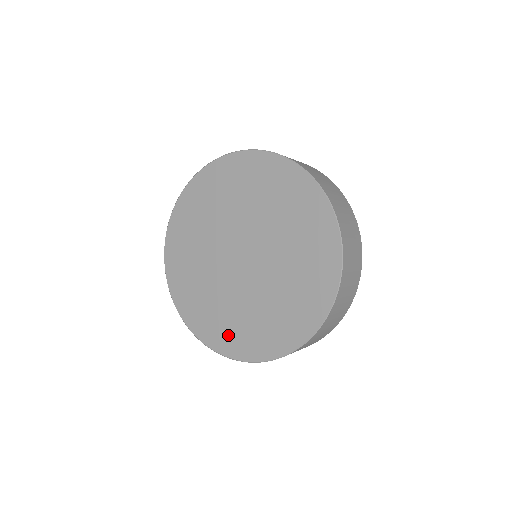
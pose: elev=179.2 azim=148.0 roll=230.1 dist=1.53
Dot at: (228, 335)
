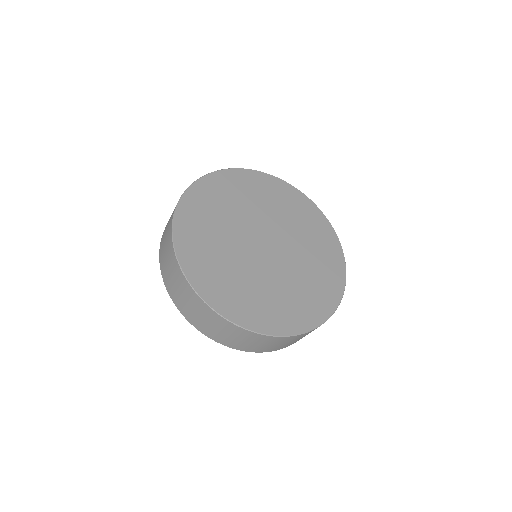
Dot at: (213, 280)
